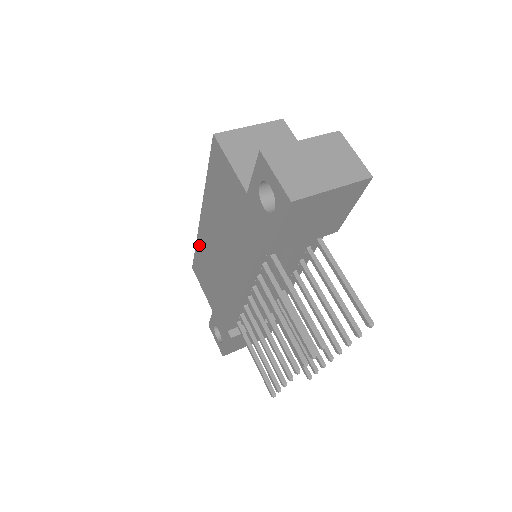
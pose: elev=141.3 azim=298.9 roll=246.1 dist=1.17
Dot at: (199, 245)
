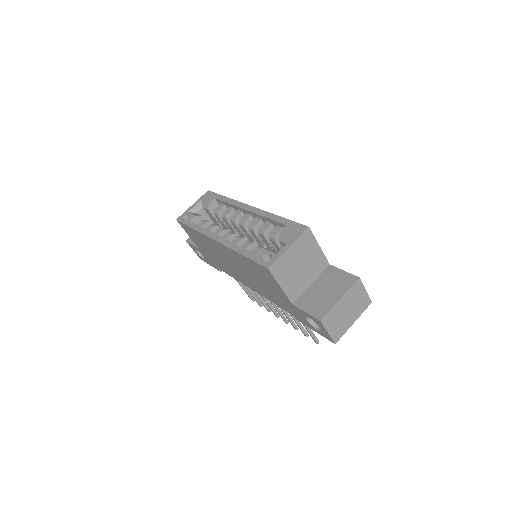
Dot at: (200, 235)
